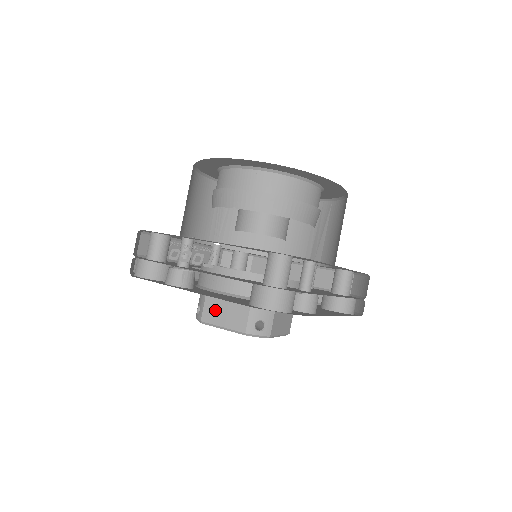
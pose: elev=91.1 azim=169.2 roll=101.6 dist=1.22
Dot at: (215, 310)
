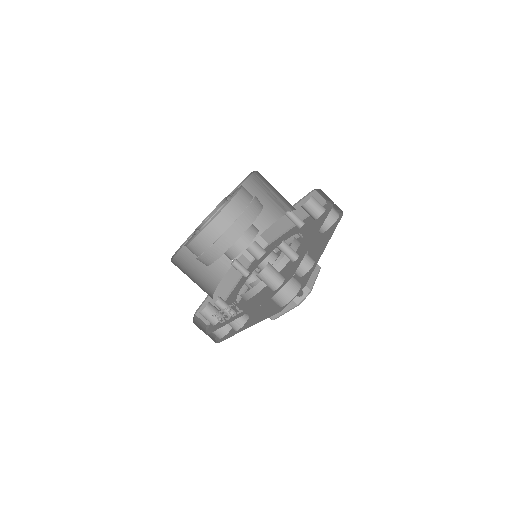
Dot at: occluded
